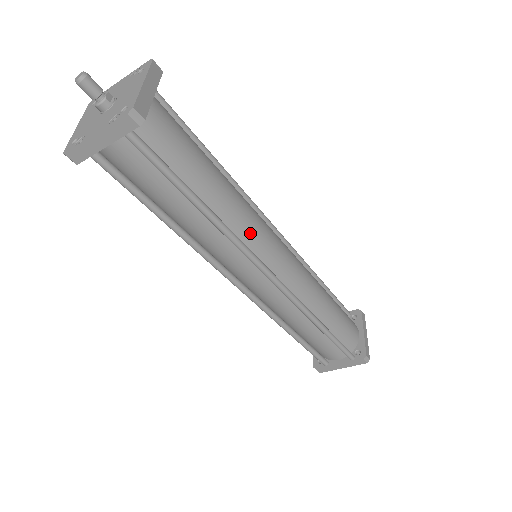
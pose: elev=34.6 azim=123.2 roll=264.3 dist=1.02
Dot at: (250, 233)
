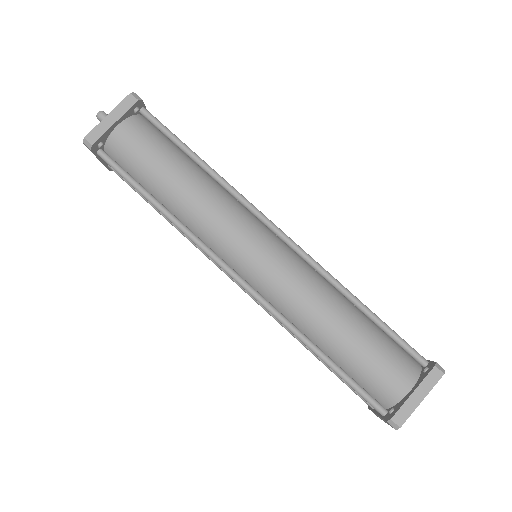
Dot at: (211, 233)
